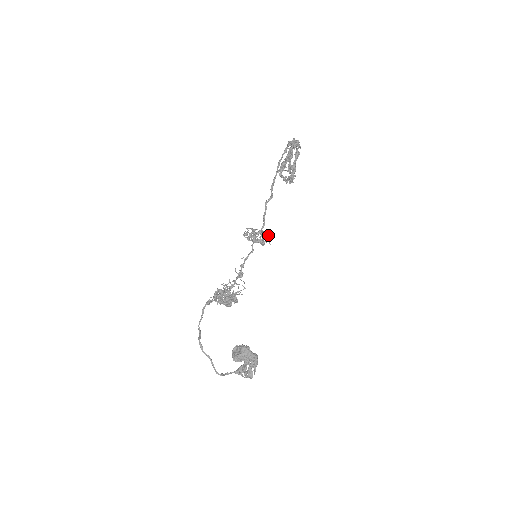
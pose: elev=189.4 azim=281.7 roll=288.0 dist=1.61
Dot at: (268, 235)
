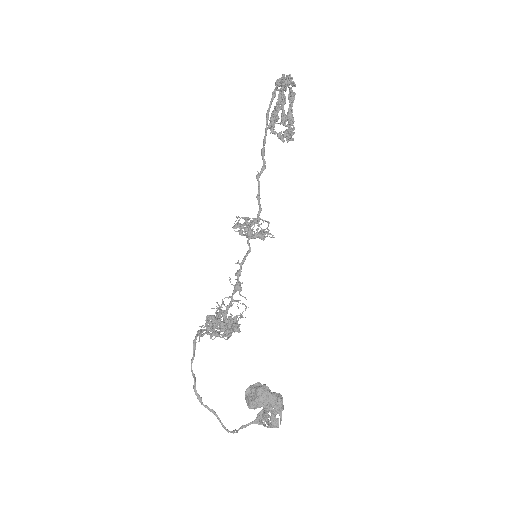
Dot at: (268, 224)
